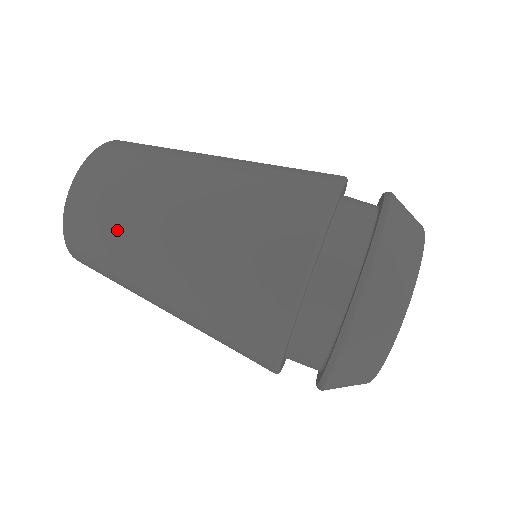
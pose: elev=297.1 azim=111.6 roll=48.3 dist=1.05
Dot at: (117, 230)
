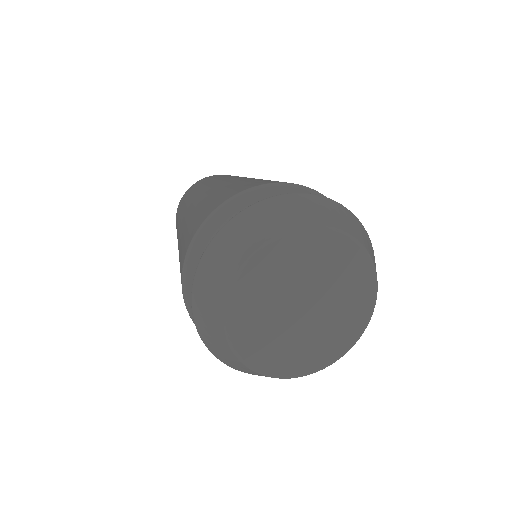
Dot at: (208, 182)
